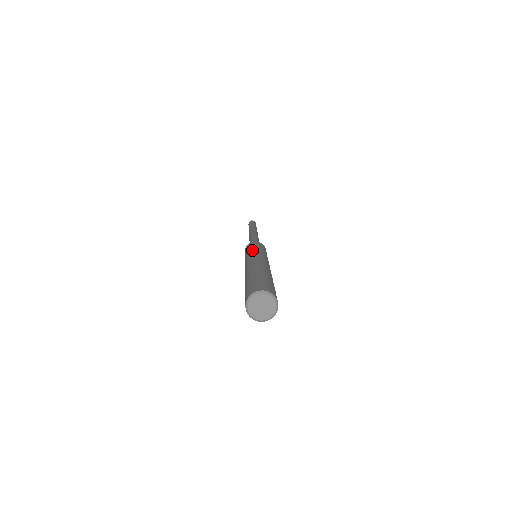
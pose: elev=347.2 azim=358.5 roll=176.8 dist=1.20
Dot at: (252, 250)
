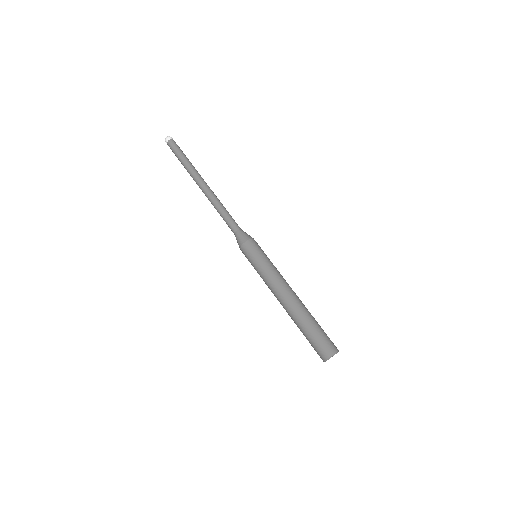
Dot at: (260, 271)
